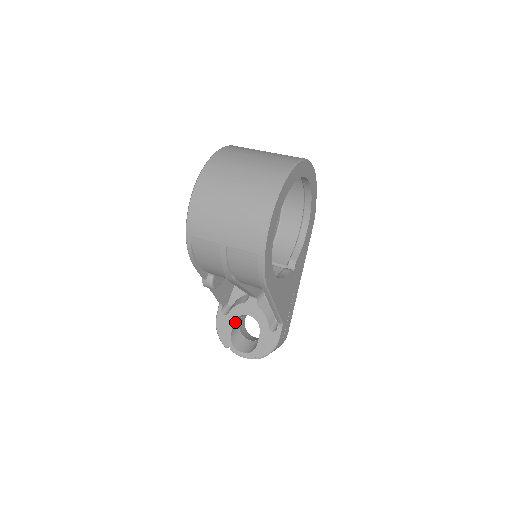
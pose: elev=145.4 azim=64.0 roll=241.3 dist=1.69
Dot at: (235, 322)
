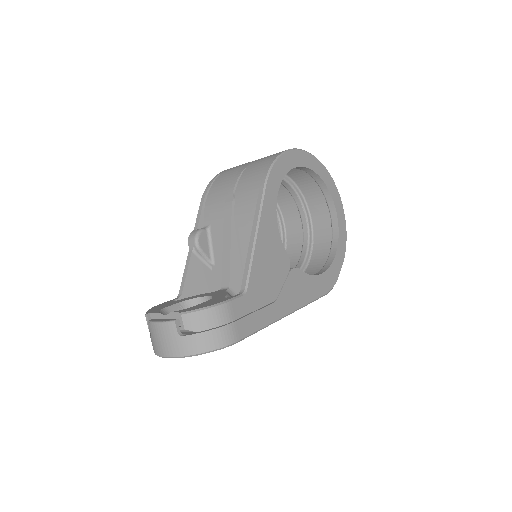
Dot at: (181, 306)
